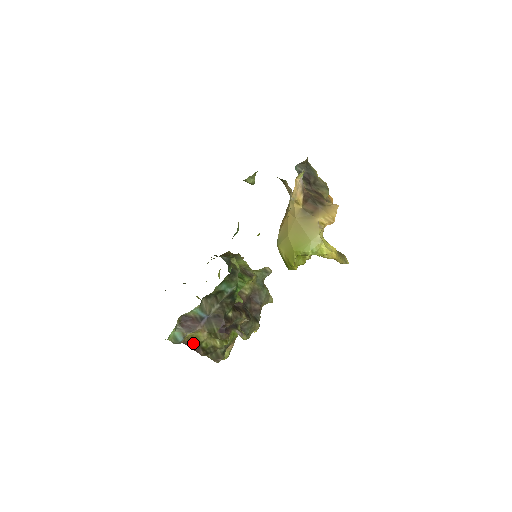
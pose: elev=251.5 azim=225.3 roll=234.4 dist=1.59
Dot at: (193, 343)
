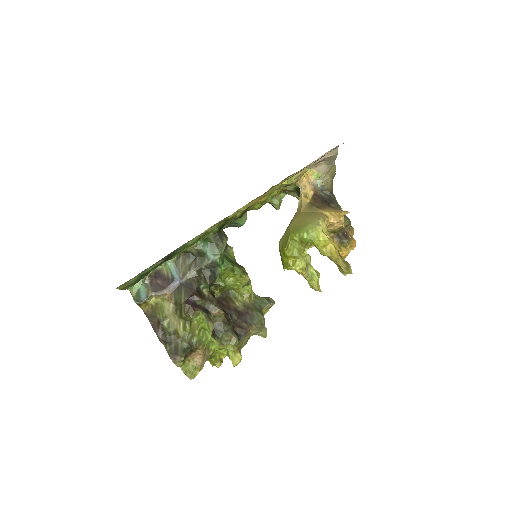
Dot at: (155, 317)
